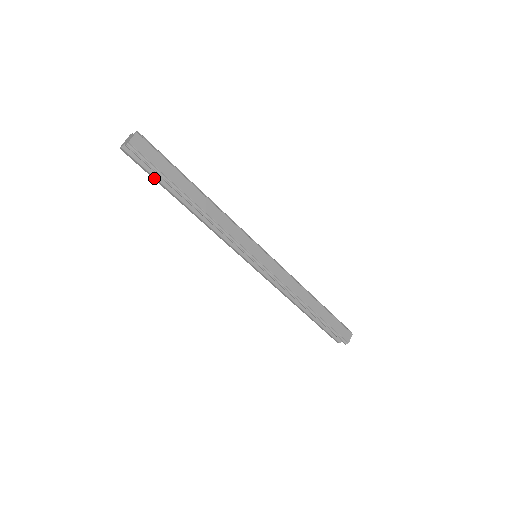
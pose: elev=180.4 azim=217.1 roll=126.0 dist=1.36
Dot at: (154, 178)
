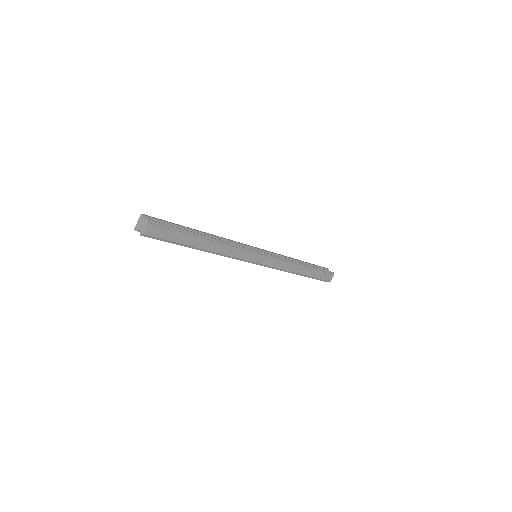
Dot at: occluded
